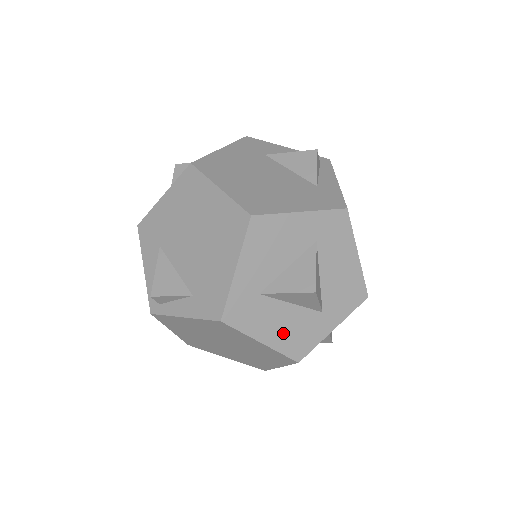
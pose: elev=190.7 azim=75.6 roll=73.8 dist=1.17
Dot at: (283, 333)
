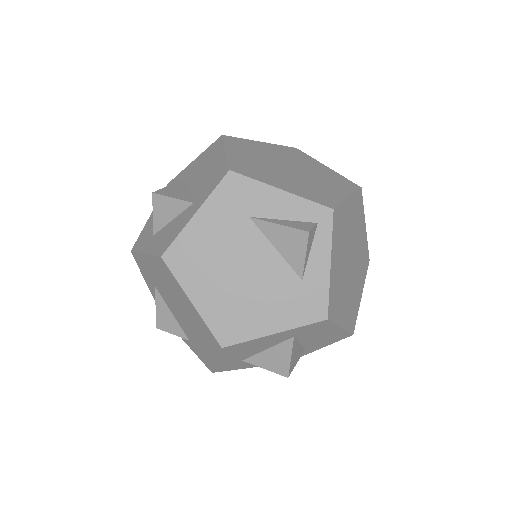
Dot at: occluded
